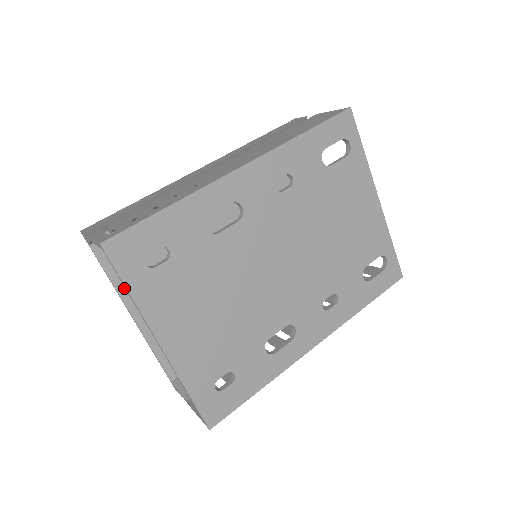
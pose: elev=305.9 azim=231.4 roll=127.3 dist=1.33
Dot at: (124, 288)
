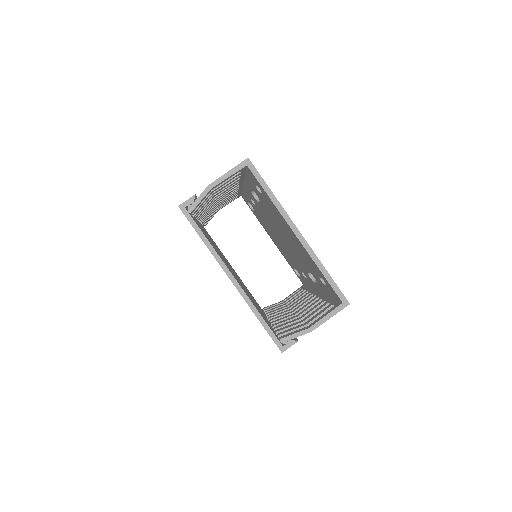
Dot at: (218, 254)
